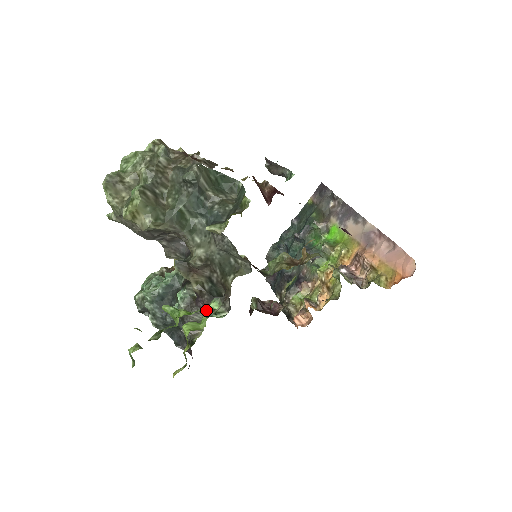
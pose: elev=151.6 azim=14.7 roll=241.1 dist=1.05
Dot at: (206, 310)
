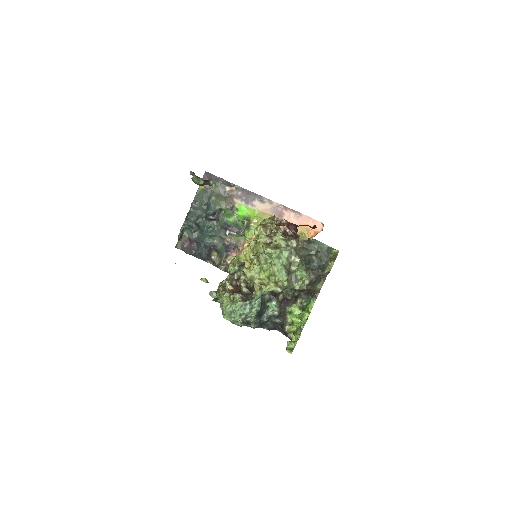
Dot at: (290, 304)
